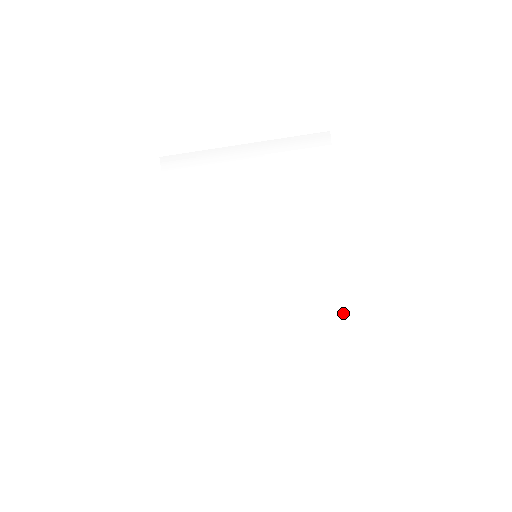
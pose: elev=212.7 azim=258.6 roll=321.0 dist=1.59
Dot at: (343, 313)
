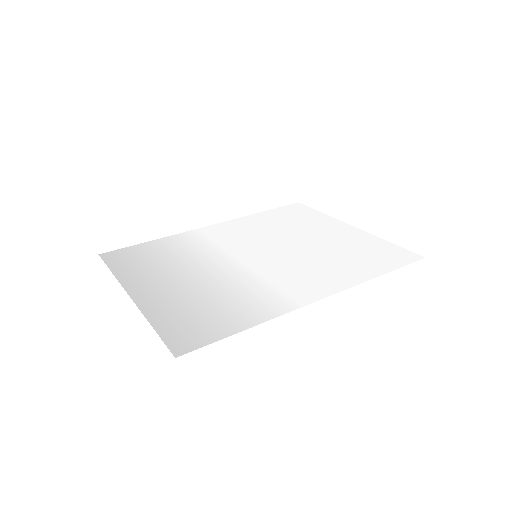
Dot at: (381, 270)
